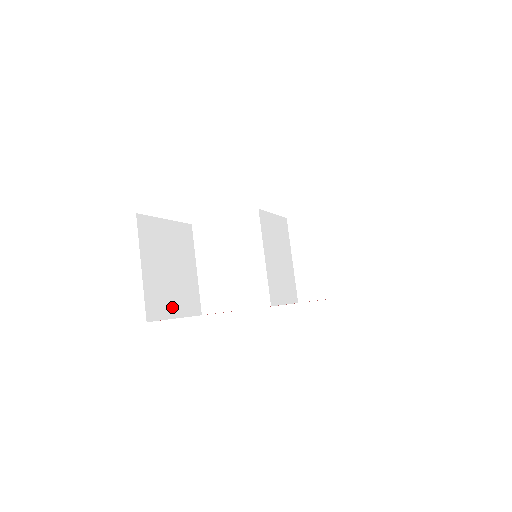
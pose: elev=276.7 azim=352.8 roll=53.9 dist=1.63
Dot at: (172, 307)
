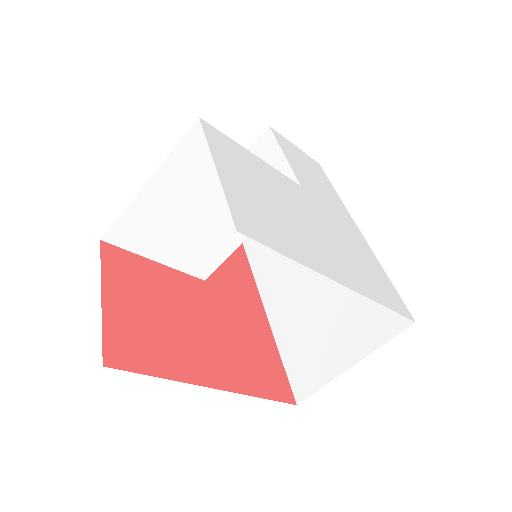
Dot at: occluded
